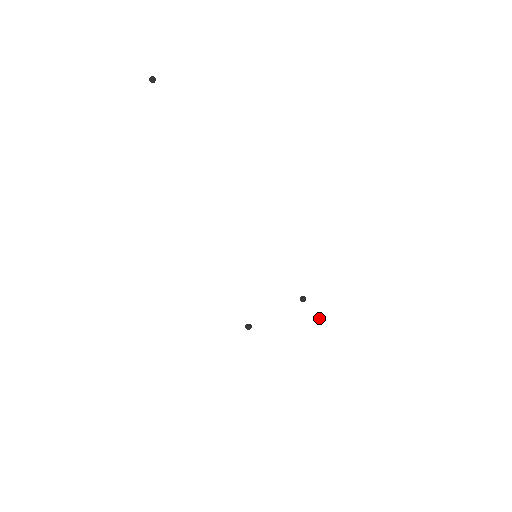
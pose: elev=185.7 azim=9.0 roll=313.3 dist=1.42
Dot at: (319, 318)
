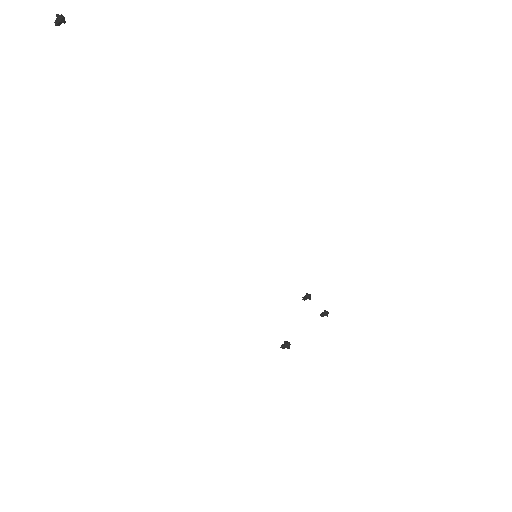
Dot at: (327, 313)
